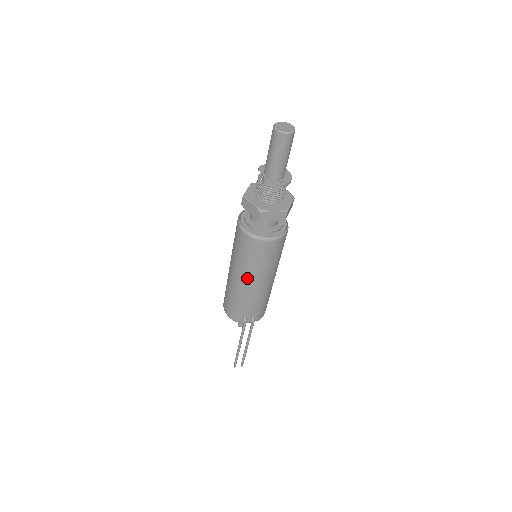
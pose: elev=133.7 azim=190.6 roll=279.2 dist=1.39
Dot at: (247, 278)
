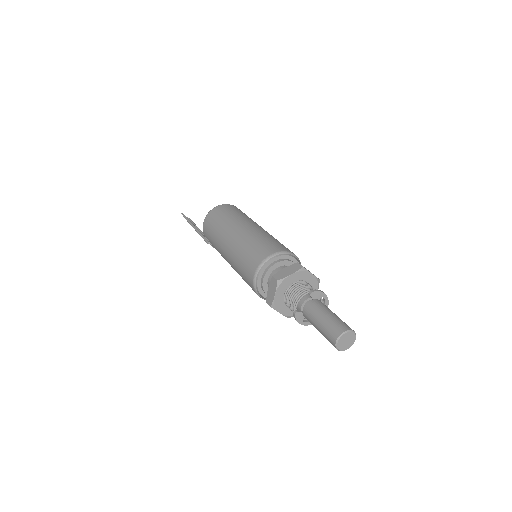
Dot at: (230, 263)
